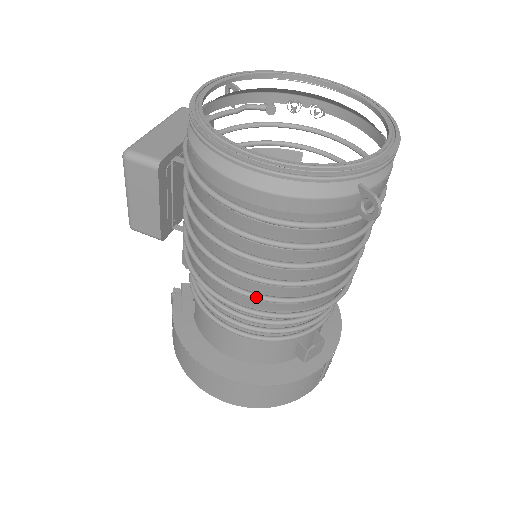
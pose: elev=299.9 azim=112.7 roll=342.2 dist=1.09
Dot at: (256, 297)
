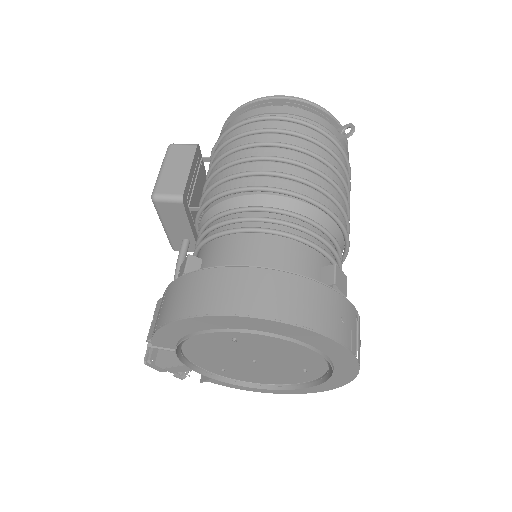
Dot at: (285, 173)
